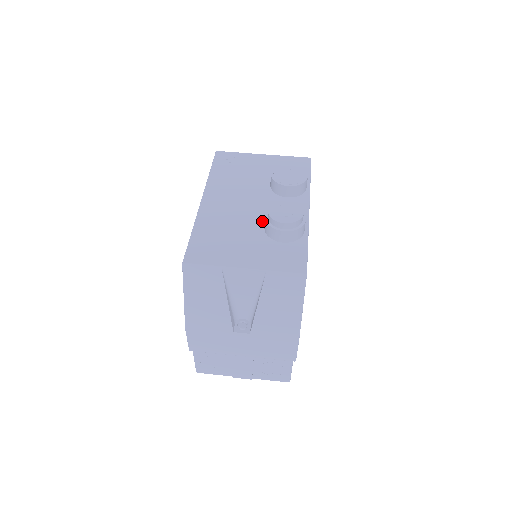
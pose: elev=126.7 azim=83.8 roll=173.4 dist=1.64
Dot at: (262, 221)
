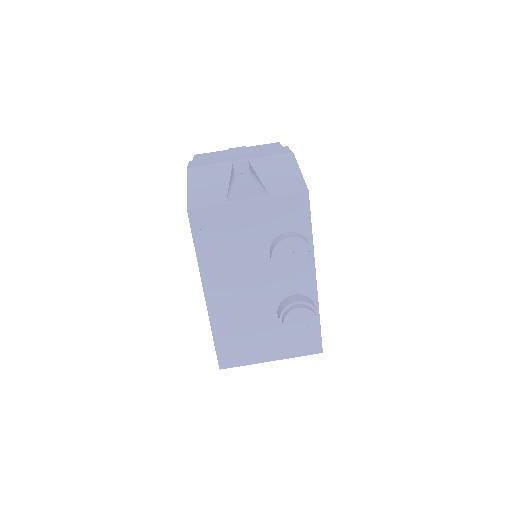
Dot at: (274, 308)
